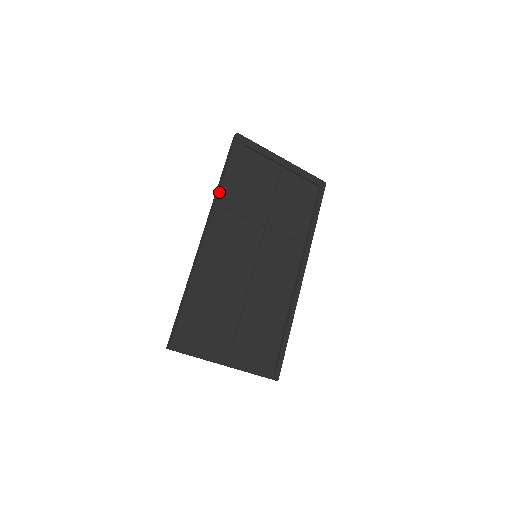
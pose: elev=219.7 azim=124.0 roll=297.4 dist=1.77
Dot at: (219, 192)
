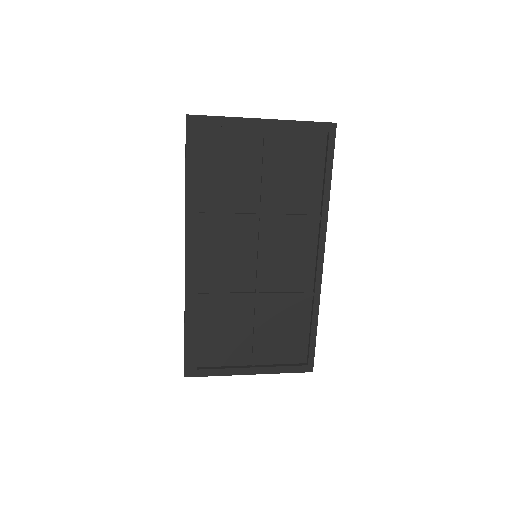
Dot at: (186, 204)
